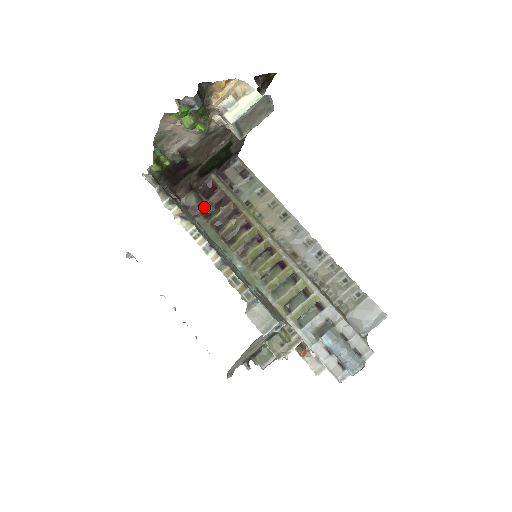
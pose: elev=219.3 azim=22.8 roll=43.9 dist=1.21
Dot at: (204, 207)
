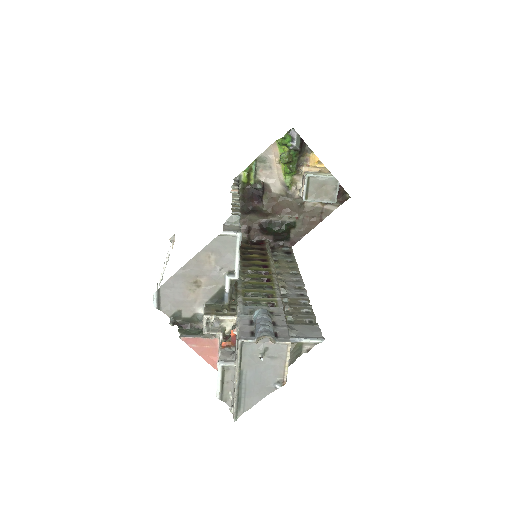
Dot at: (246, 245)
